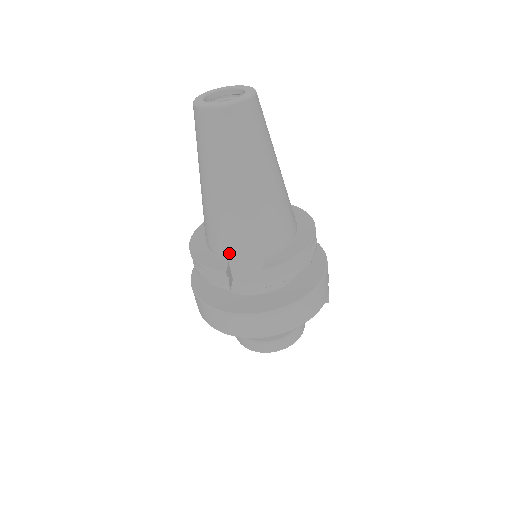
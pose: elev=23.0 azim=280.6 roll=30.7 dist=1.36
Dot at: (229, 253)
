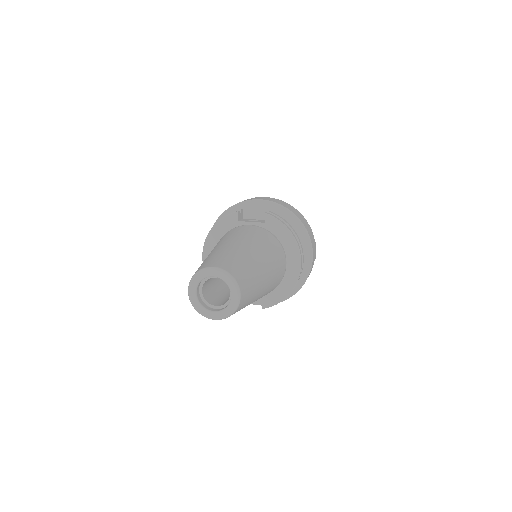
Dot at: occluded
